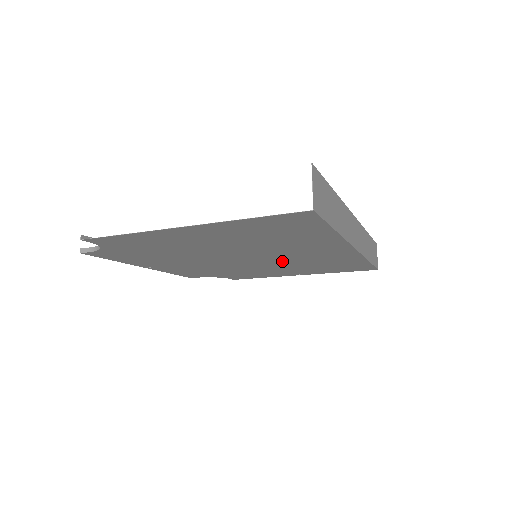
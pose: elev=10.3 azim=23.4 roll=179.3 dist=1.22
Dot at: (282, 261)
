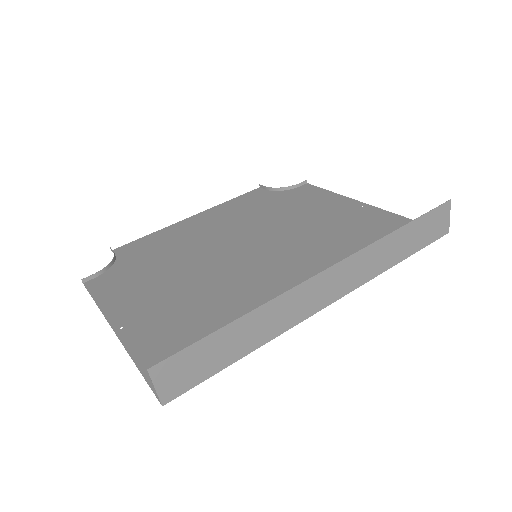
Dot at: (294, 250)
